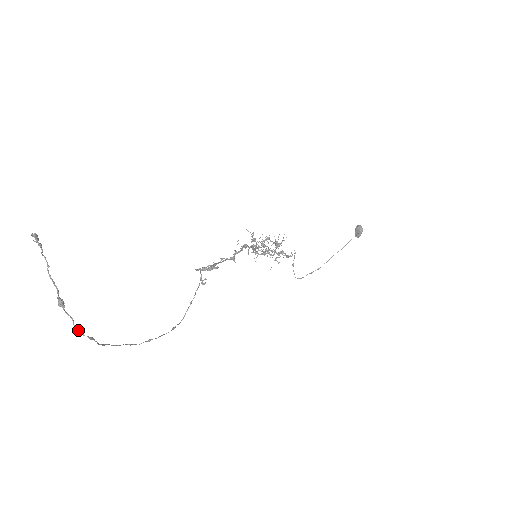
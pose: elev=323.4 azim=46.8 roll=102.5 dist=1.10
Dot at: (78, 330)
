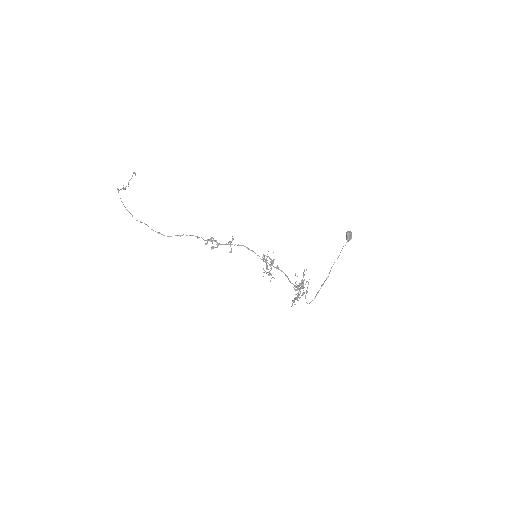
Dot at: occluded
